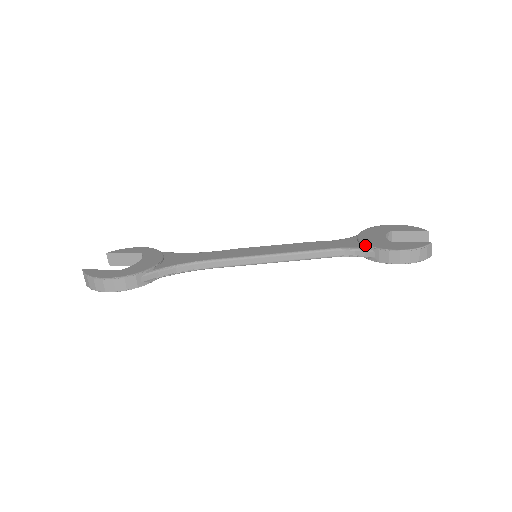
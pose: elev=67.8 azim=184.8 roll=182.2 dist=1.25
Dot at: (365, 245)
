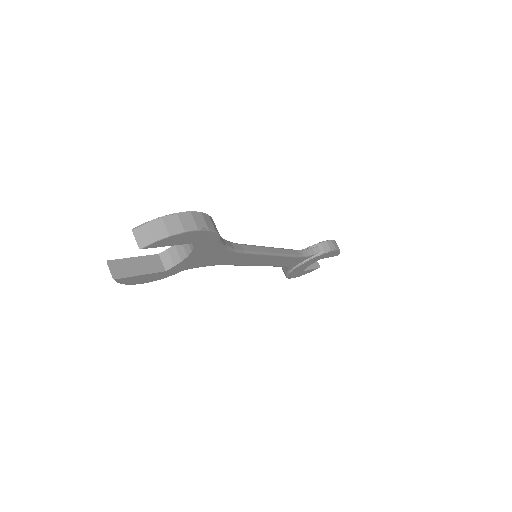
Dot at: (308, 247)
